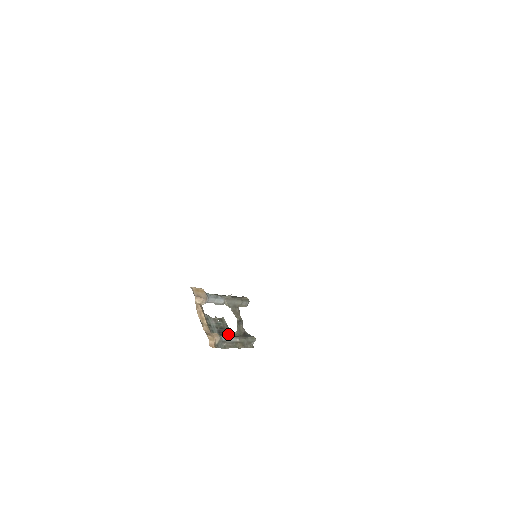
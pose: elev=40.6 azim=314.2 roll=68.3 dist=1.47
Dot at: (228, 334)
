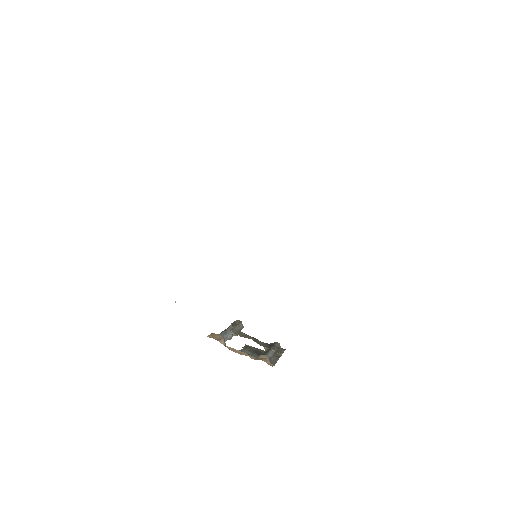
Dot at: (264, 352)
